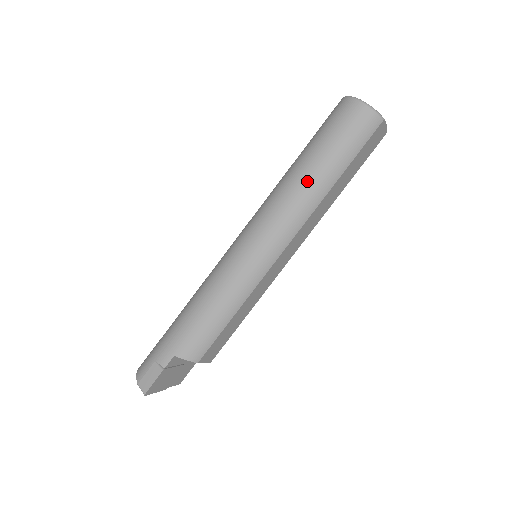
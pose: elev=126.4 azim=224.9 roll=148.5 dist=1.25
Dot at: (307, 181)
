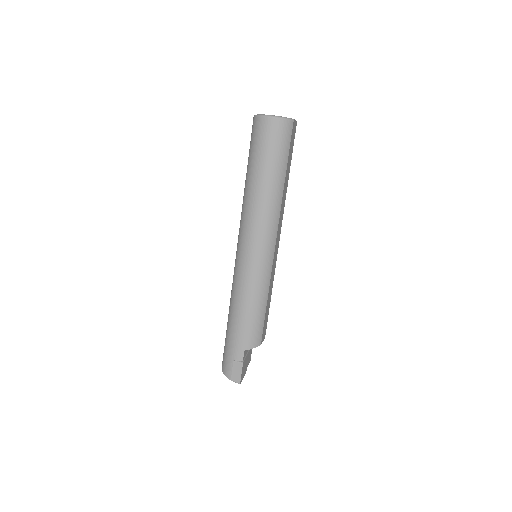
Dot at: (266, 192)
